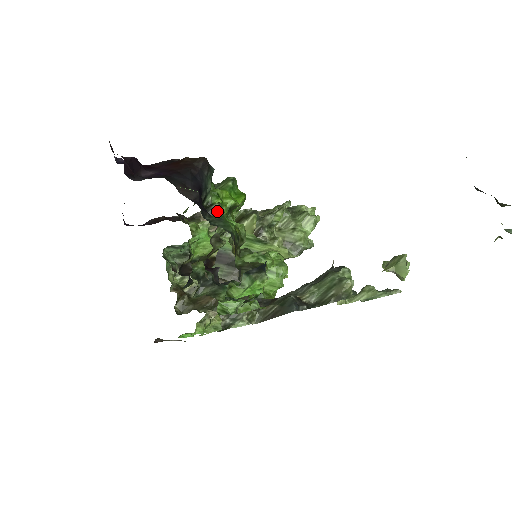
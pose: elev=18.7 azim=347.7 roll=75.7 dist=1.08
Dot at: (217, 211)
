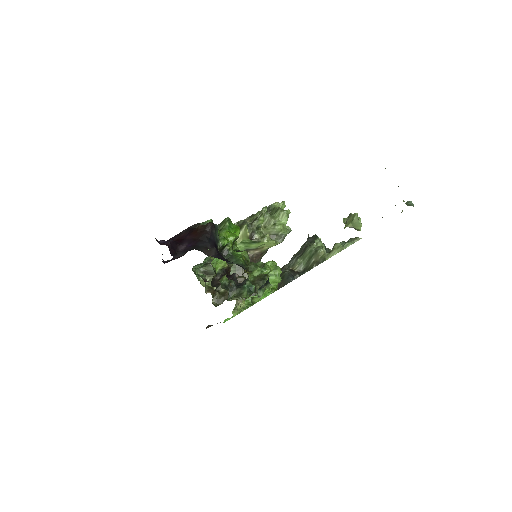
Dot at: (228, 251)
